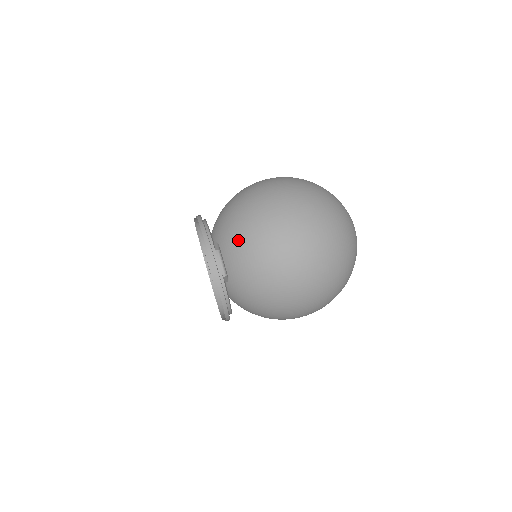
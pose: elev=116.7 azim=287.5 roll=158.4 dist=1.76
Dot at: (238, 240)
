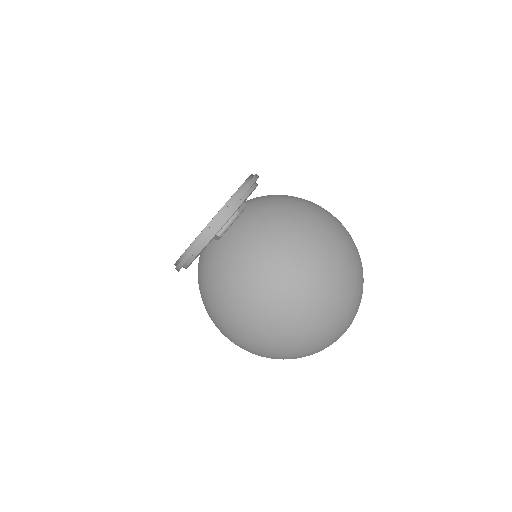
Dot at: (263, 223)
